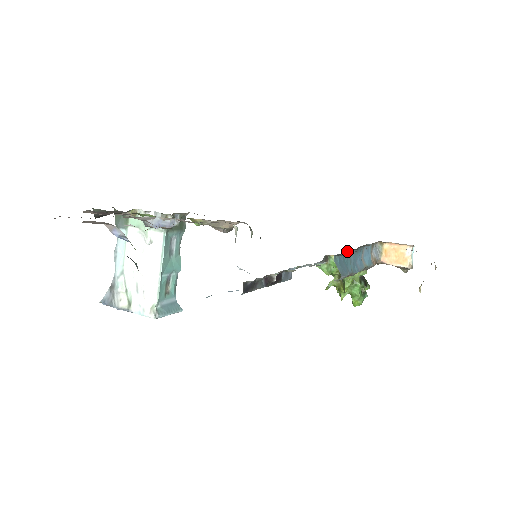
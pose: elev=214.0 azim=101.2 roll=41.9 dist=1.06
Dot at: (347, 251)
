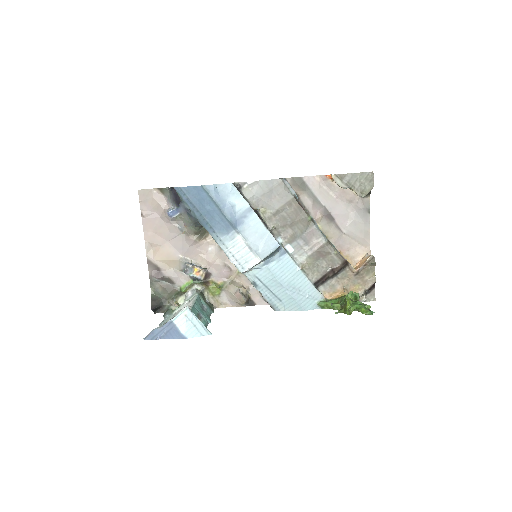
Dot at: occluded
